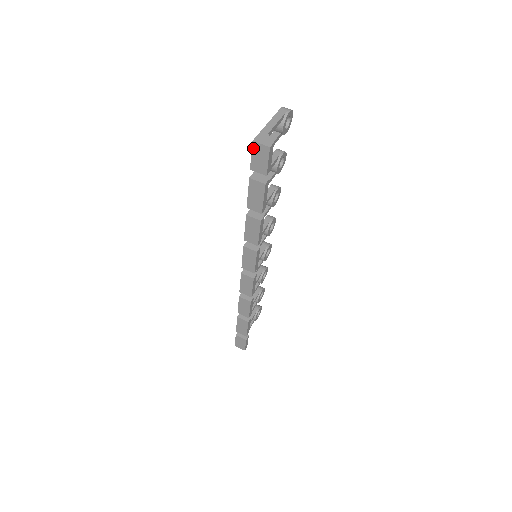
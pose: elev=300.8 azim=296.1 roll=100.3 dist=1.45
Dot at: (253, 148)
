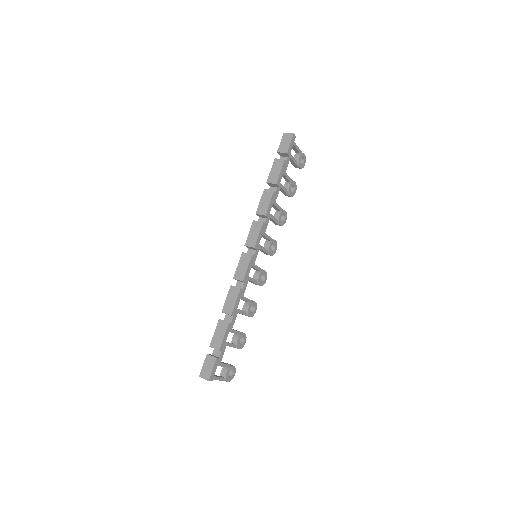
Dot at: (283, 137)
